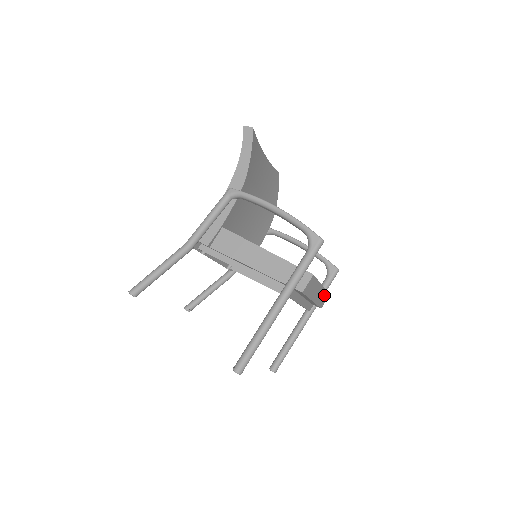
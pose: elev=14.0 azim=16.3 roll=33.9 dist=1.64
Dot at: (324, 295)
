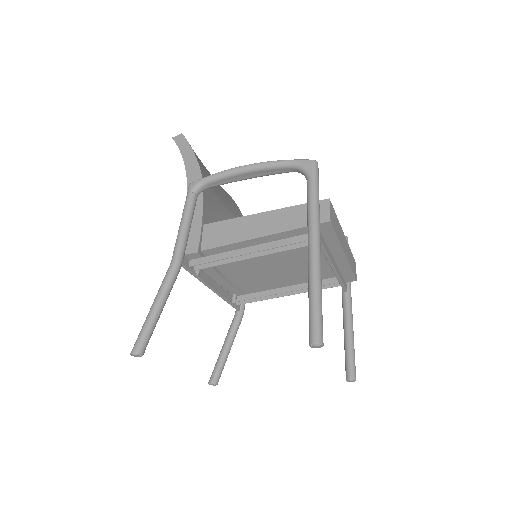
Dot at: (351, 257)
